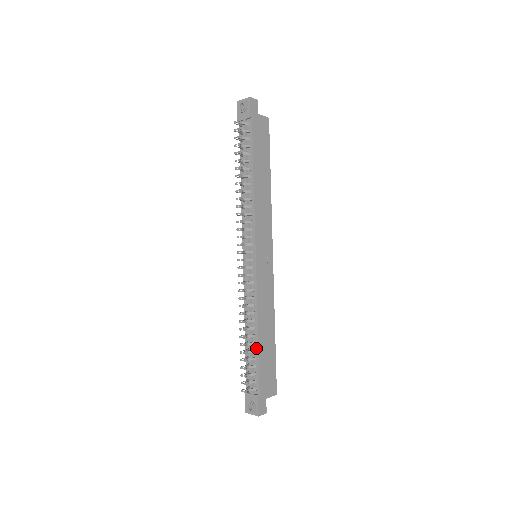
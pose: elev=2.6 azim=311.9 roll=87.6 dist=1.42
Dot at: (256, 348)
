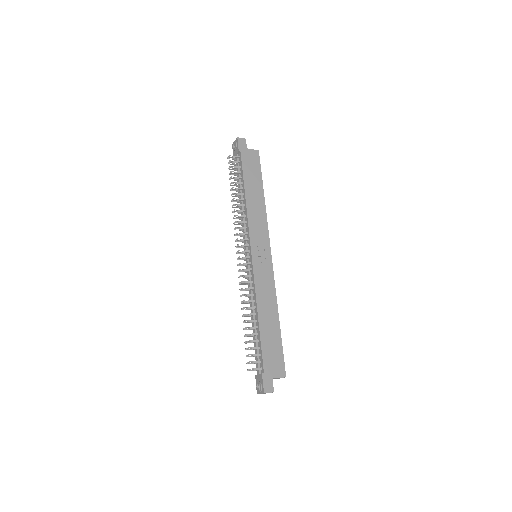
Dot at: (258, 331)
